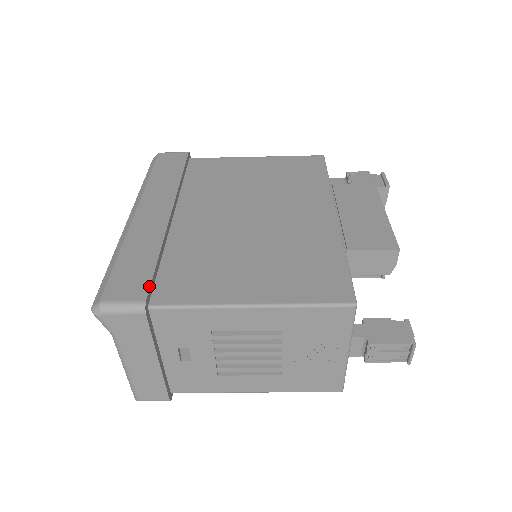
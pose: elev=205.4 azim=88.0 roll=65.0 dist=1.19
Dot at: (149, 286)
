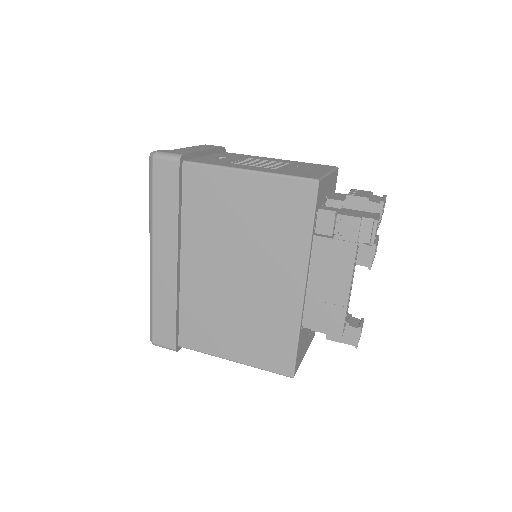
Dot at: (175, 339)
